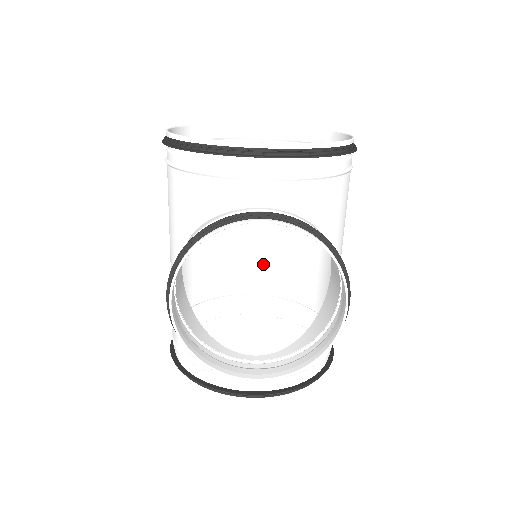
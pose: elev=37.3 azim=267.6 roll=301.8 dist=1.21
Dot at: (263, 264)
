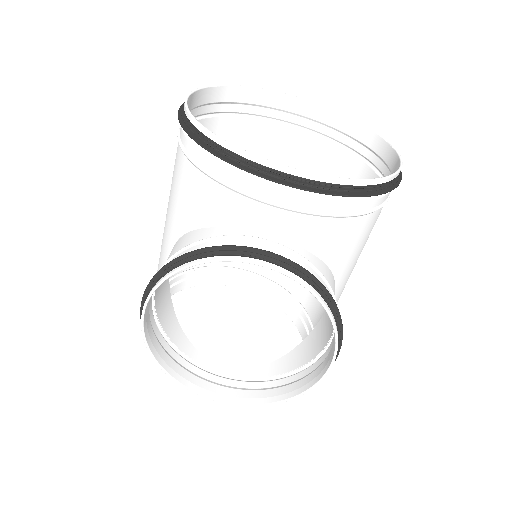
Dot at: occluded
